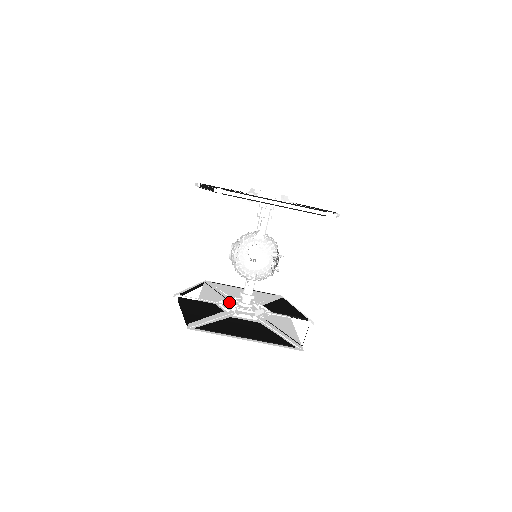
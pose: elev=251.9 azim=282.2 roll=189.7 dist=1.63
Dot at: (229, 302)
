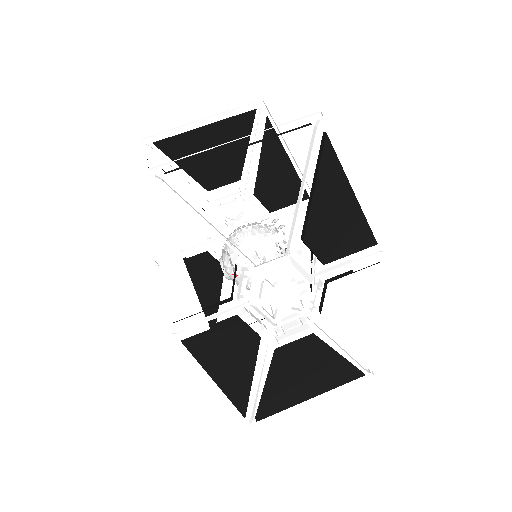
Dot at: occluded
